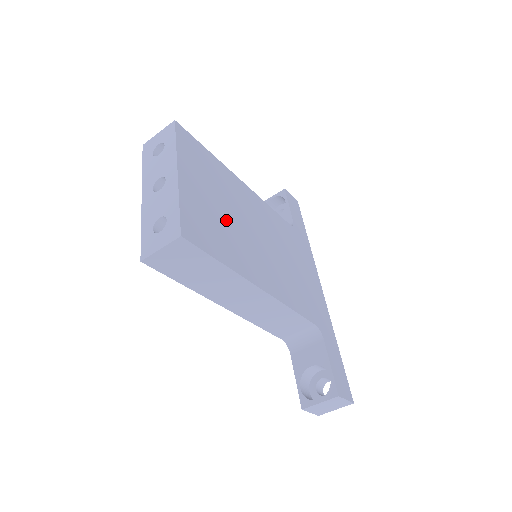
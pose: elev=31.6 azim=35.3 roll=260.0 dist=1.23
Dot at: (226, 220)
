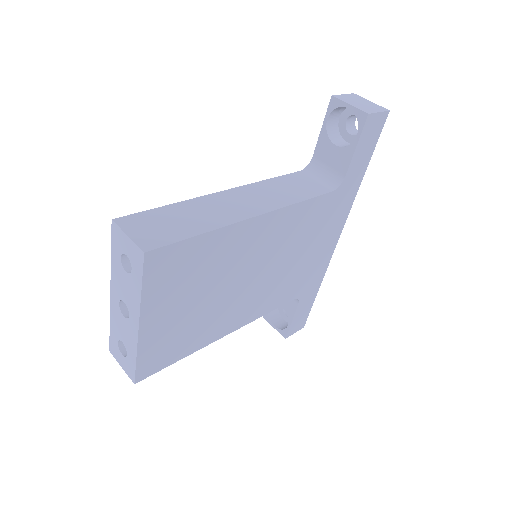
Dot at: (202, 309)
